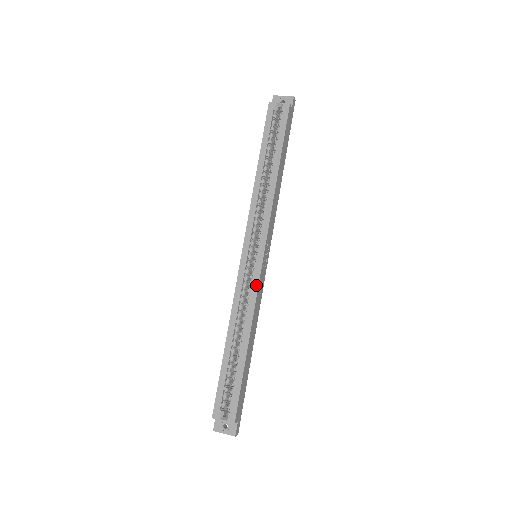
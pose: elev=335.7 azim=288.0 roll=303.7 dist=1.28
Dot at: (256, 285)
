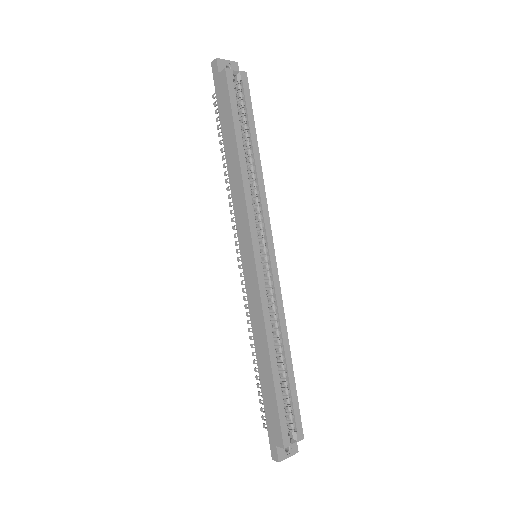
Dot at: (278, 288)
